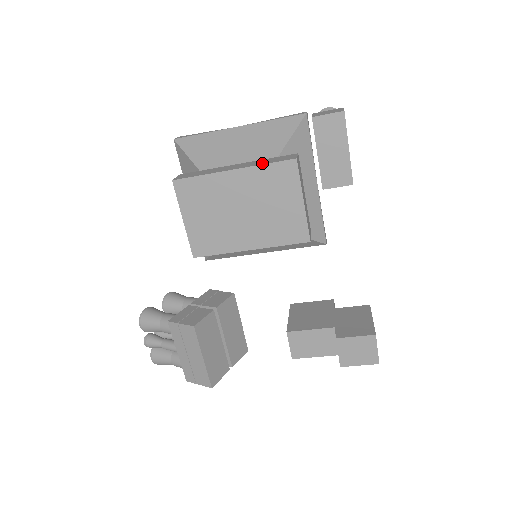
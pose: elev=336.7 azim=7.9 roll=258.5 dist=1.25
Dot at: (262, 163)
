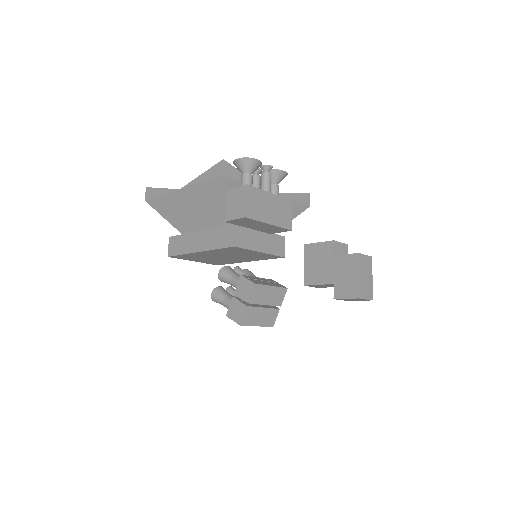
Dot at: (214, 246)
